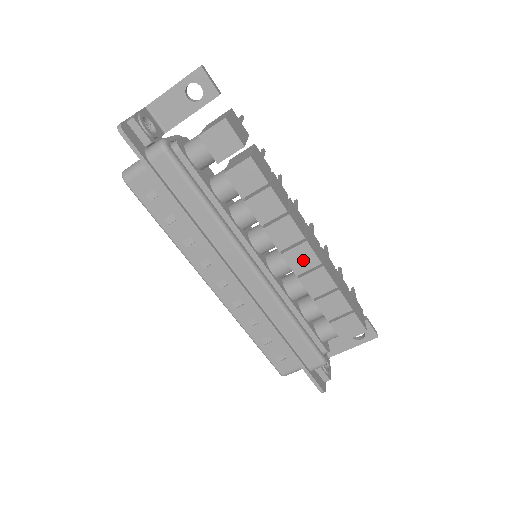
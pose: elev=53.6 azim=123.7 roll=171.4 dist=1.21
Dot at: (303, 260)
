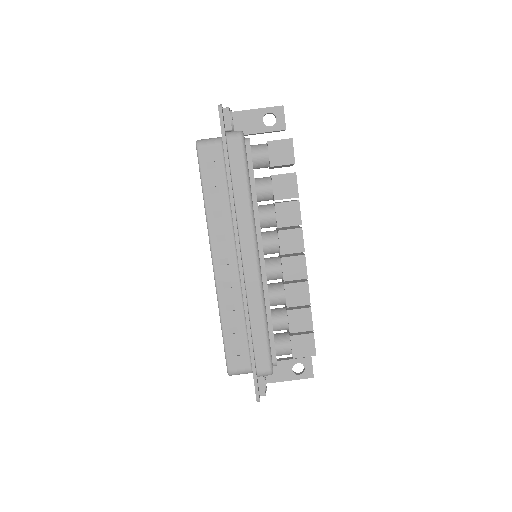
Dot at: (295, 270)
